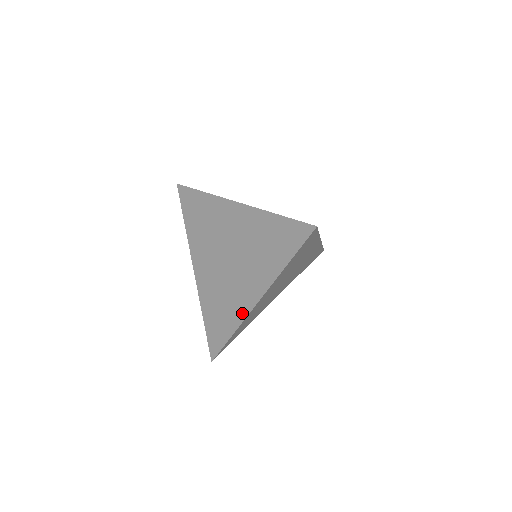
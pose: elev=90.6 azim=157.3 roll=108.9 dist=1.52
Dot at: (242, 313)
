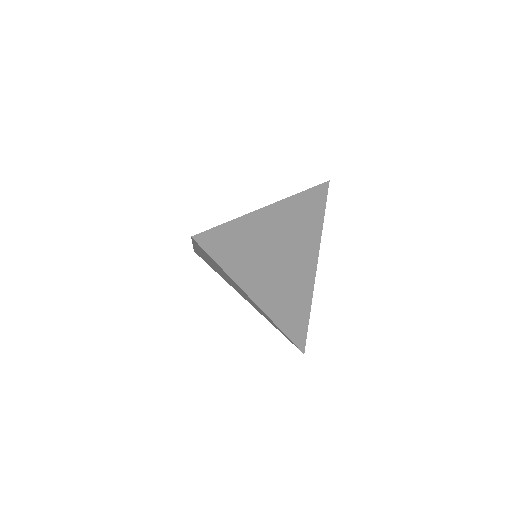
Dot at: occluded
